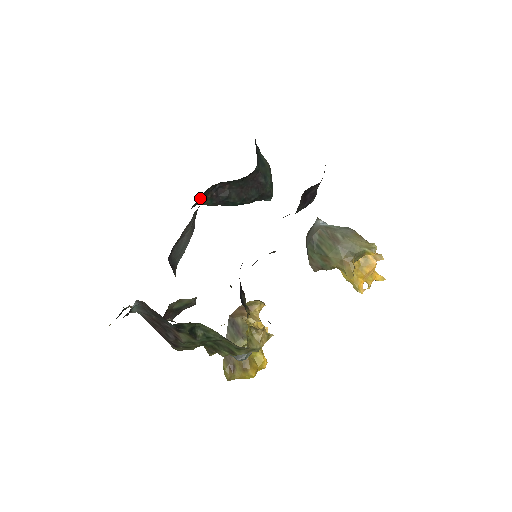
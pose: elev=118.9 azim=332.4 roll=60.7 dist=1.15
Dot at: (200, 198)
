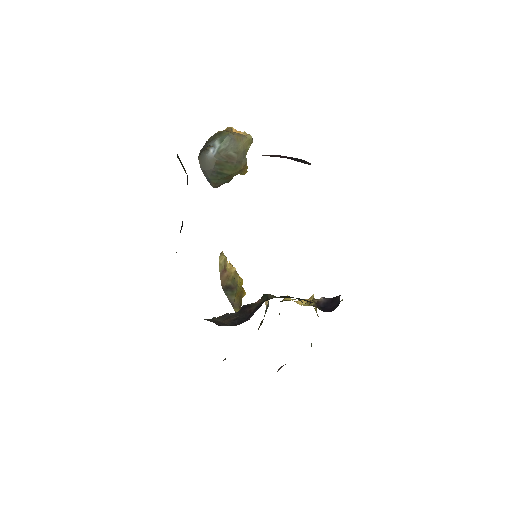
Dot at: occluded
